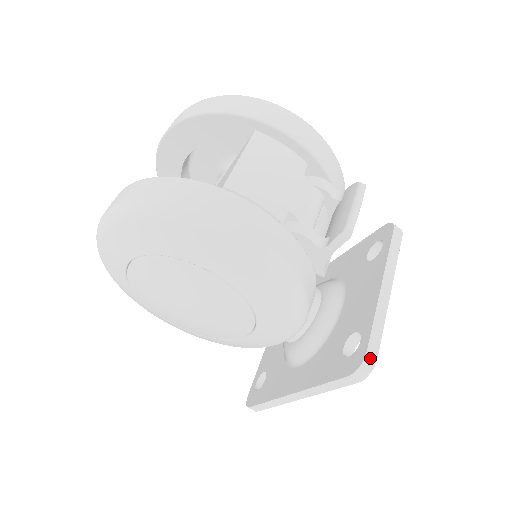
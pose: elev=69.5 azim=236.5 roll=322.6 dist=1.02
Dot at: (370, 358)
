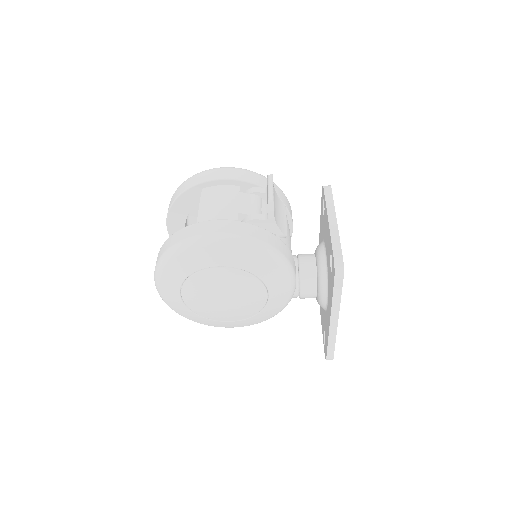
Dot at: (338, 260)
